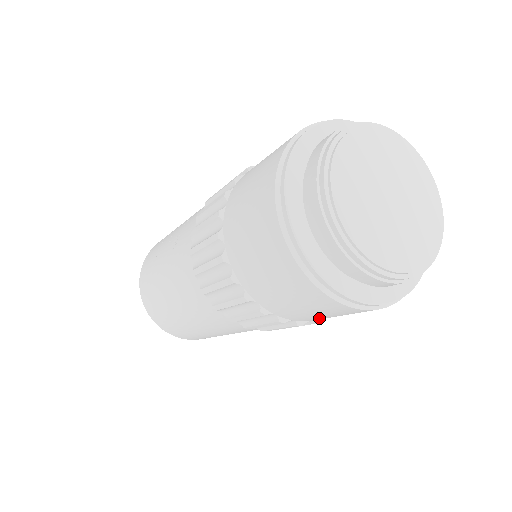
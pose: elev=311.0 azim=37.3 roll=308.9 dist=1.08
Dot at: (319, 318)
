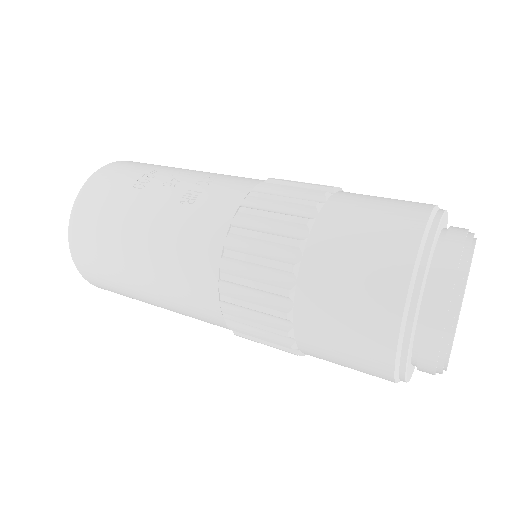
Dot at: (328, 360)
